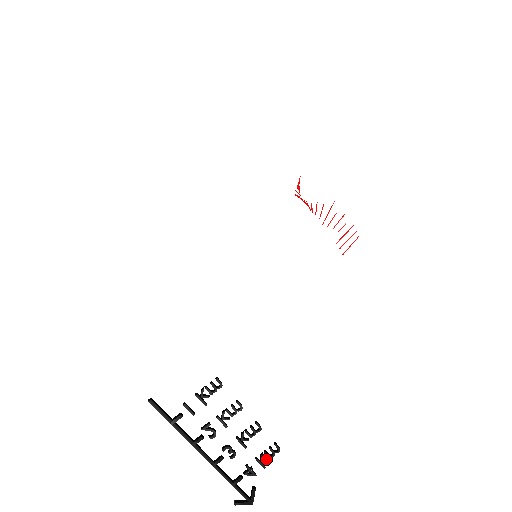
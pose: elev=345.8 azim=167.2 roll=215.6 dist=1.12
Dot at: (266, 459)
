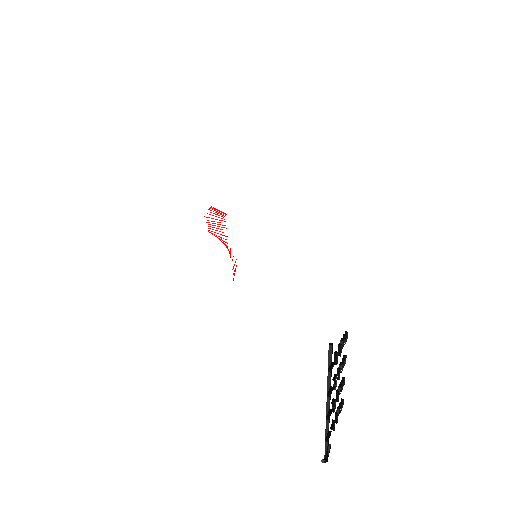
Dot at: (338, 414)
